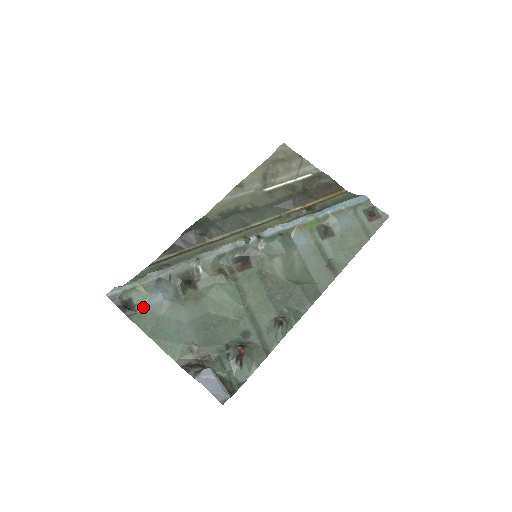
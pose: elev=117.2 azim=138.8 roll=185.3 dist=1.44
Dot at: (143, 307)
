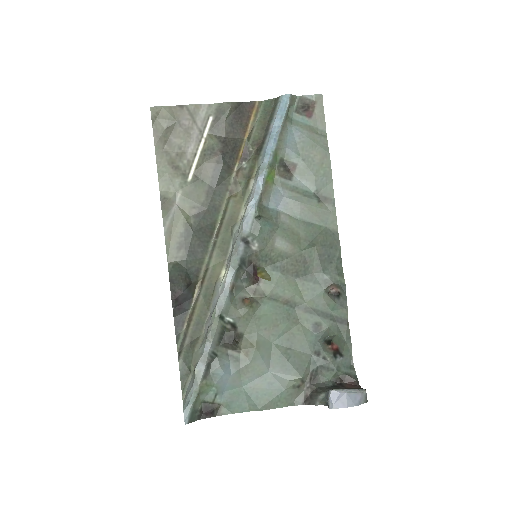
Dot at: (221, 397)
